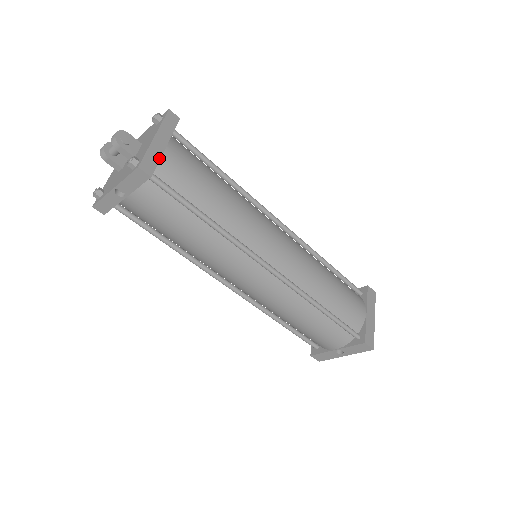
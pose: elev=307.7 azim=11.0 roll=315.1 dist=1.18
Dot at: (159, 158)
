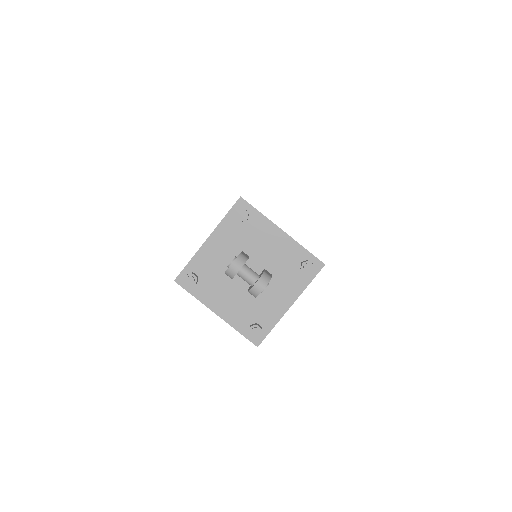
Dot at: occluded
